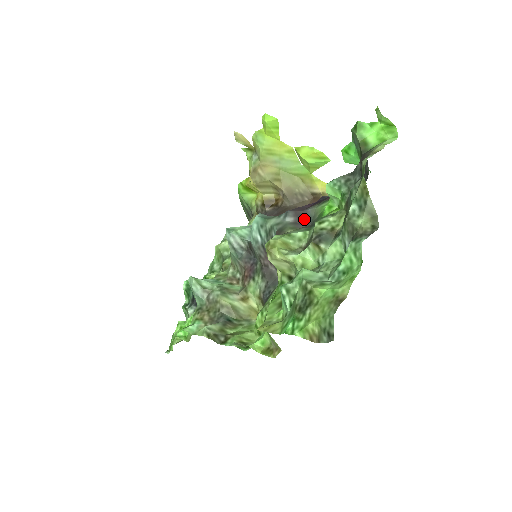
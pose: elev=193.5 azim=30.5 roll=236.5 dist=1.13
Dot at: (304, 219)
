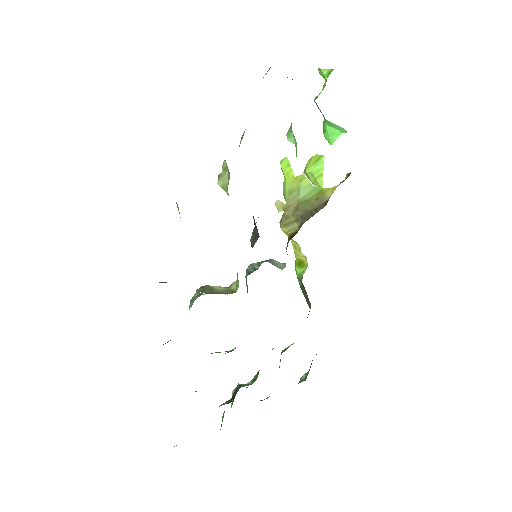
Dot at: occluded
